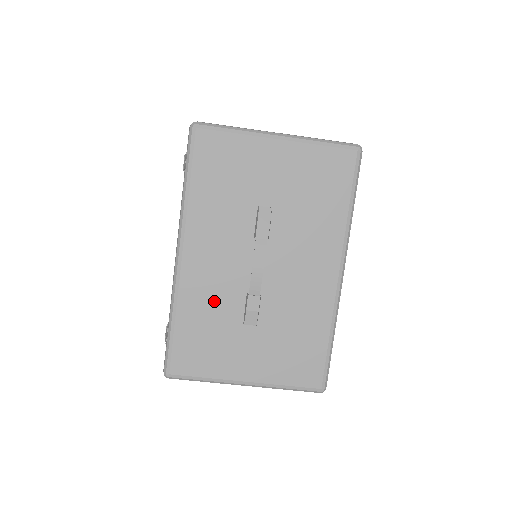
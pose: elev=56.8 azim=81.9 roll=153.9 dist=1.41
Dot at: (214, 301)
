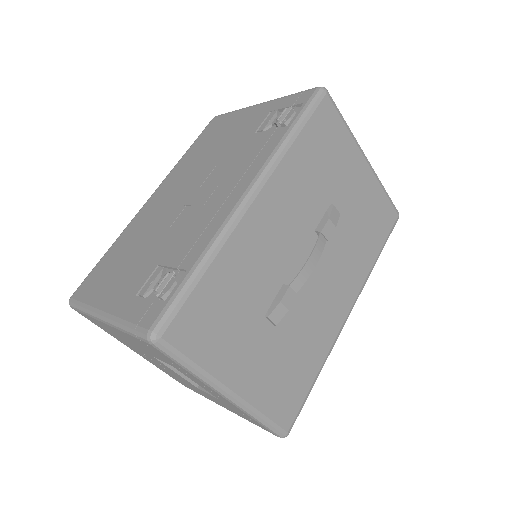
Dot at: (254, 272)
